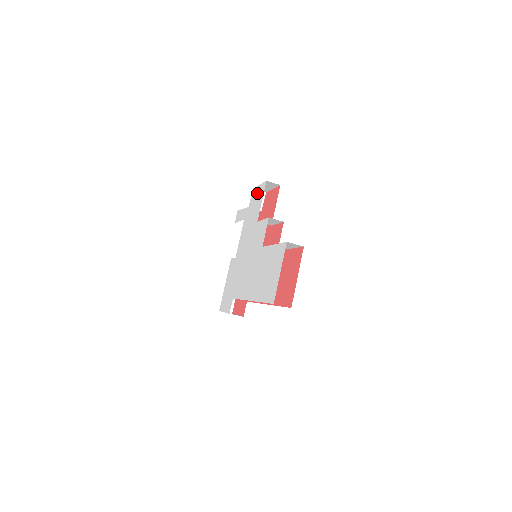
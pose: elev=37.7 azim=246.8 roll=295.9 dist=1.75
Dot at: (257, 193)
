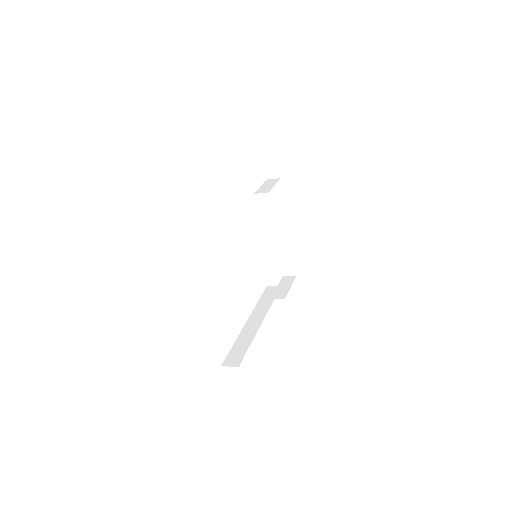
Dot at: occluded
